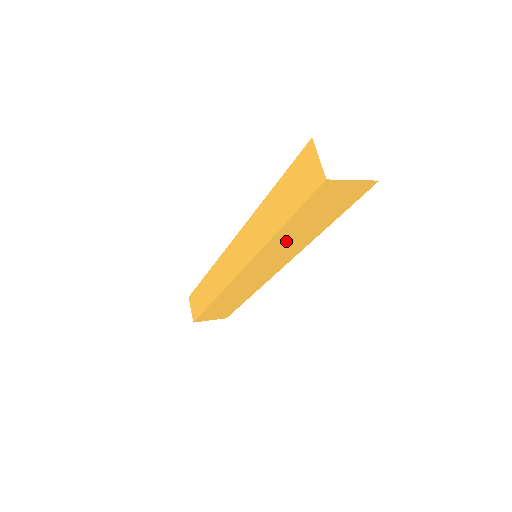
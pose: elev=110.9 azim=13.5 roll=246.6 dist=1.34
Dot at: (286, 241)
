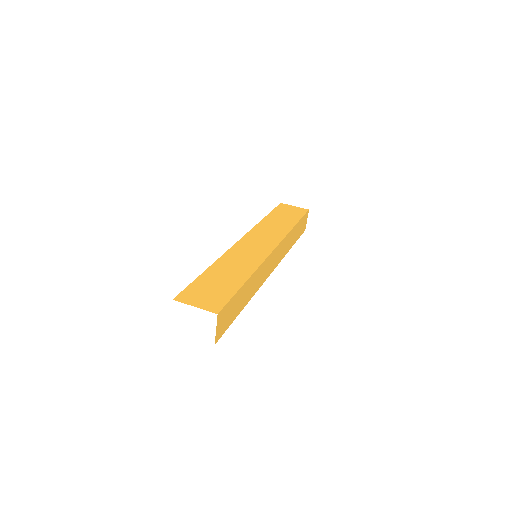
Dot at: occluded
